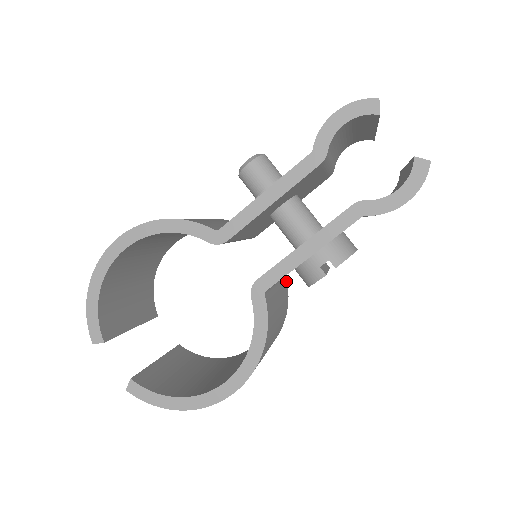
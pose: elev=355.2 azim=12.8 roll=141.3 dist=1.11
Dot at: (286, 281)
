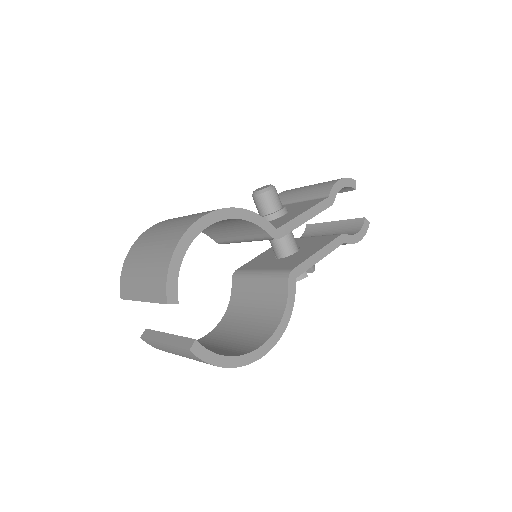
Dot at: occluded
